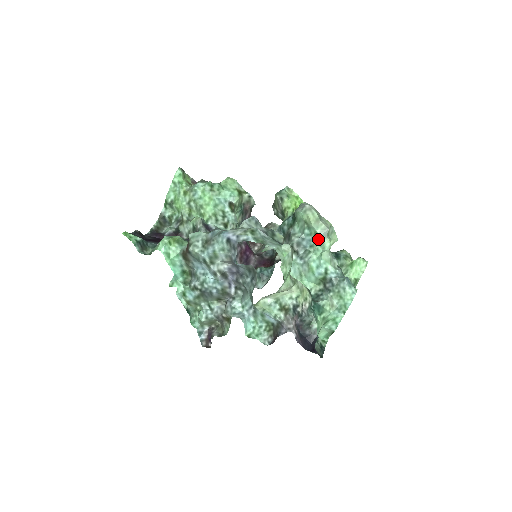
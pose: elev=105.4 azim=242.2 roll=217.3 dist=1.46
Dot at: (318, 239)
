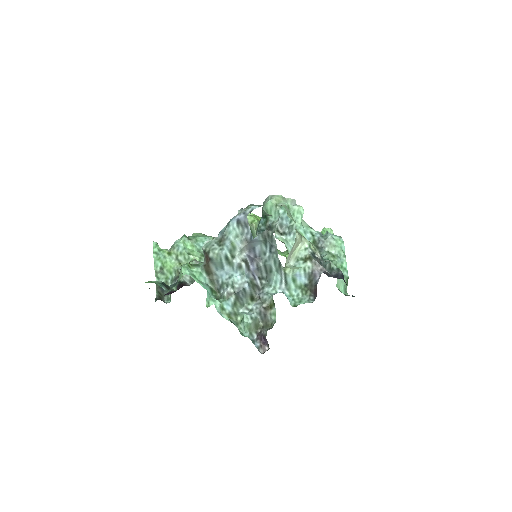
Dot at: (293, 209)
